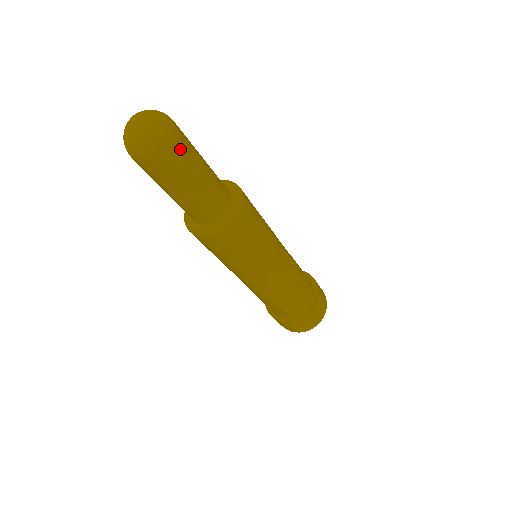
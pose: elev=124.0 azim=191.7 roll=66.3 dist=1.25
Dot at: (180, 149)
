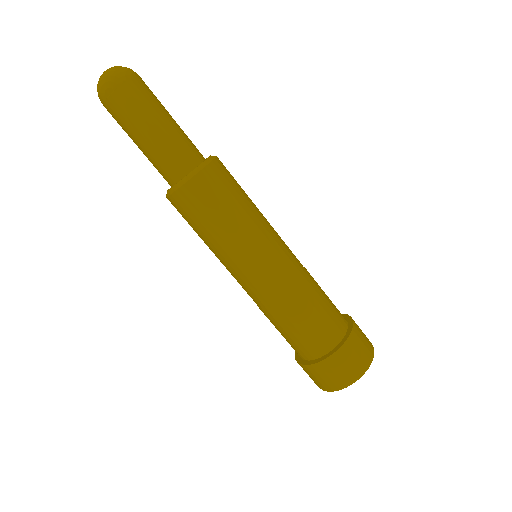
Dot at: (135, 91)
